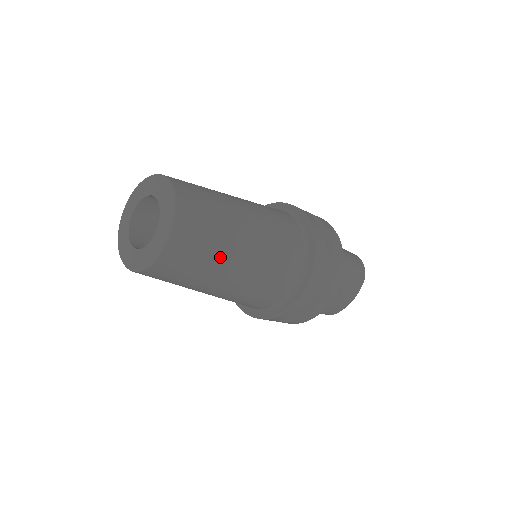
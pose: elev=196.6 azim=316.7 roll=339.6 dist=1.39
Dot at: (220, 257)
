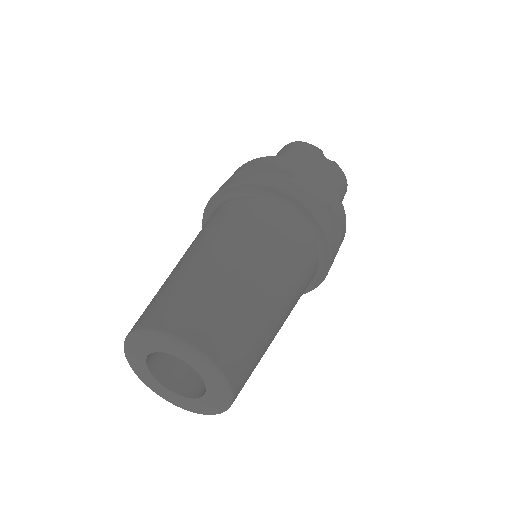
Dot at: occluded
